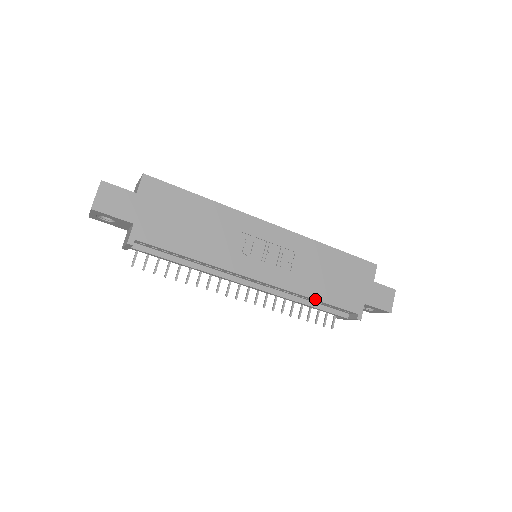
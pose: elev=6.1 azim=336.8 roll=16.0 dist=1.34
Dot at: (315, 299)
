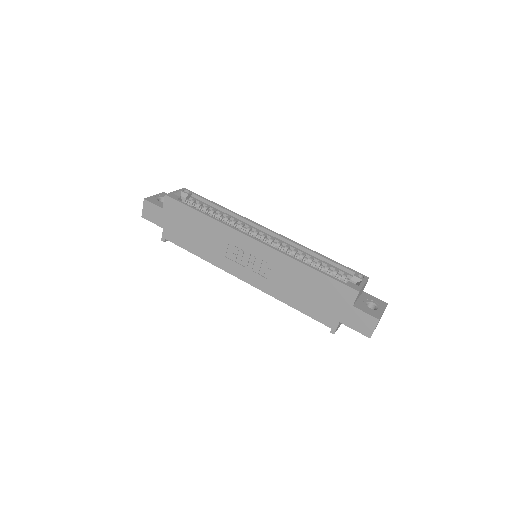
Dot at: (290, 305)
